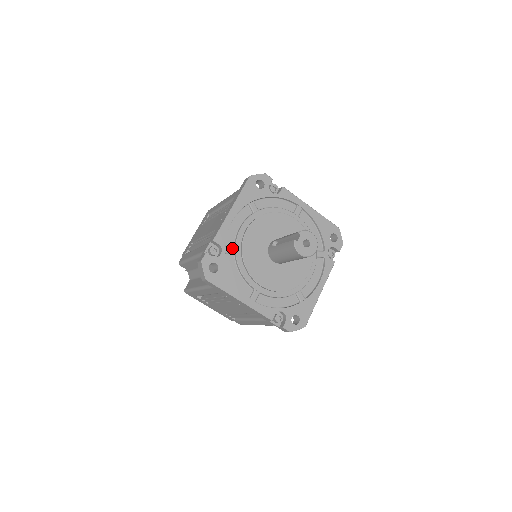
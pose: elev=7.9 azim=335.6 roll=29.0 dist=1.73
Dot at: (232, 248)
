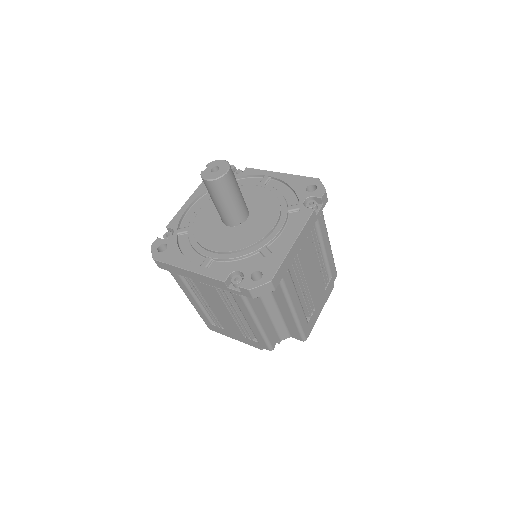
Dot at: (185, 228)
